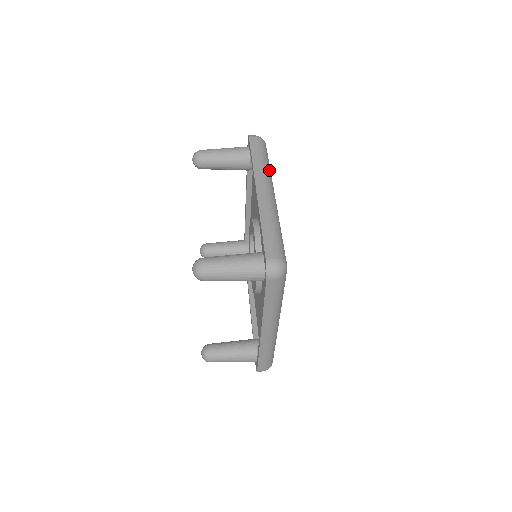
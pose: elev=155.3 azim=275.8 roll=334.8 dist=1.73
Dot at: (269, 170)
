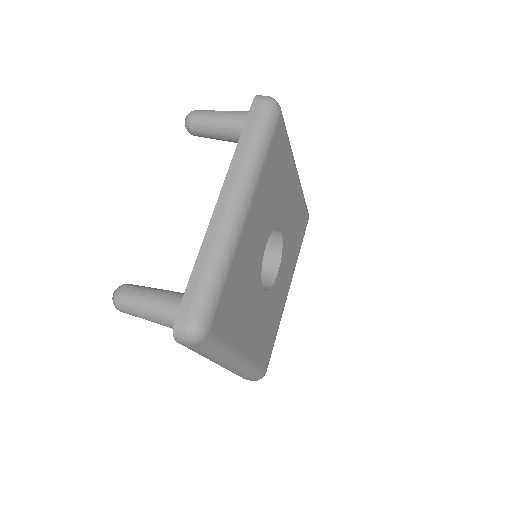
Dot at: (257, 163)
